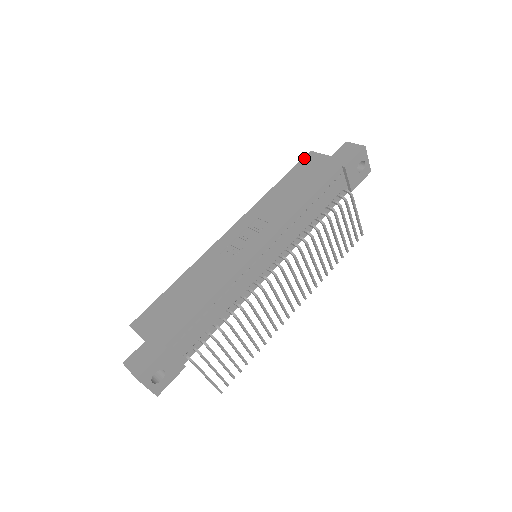
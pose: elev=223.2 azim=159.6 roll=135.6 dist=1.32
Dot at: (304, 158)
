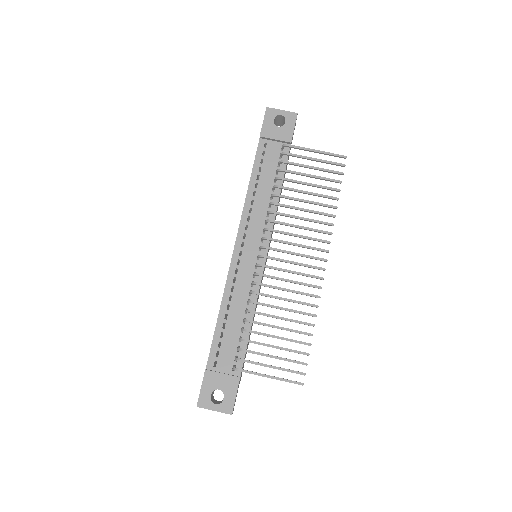
Dot at: occluded
